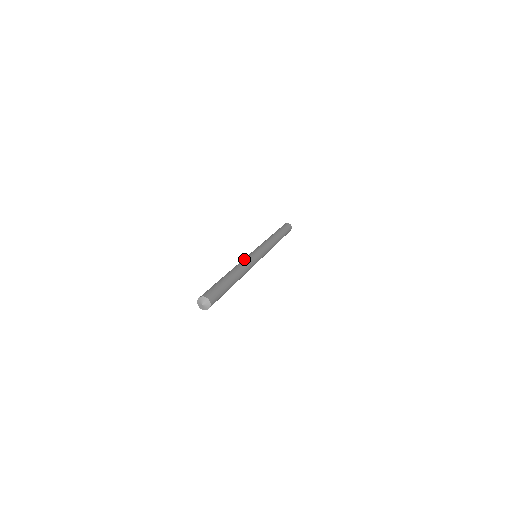
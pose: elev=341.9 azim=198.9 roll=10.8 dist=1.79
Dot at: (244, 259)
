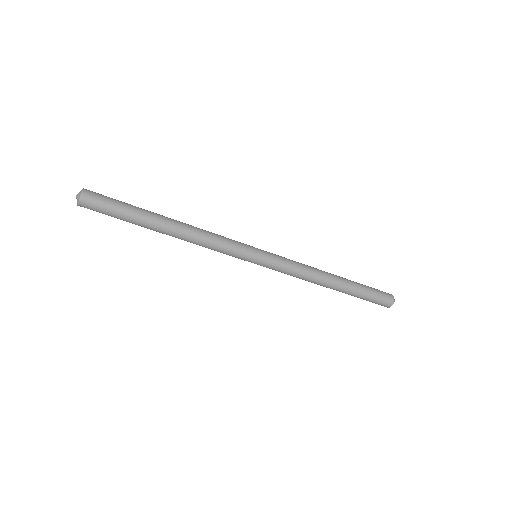
Dot at: (220, 235)
